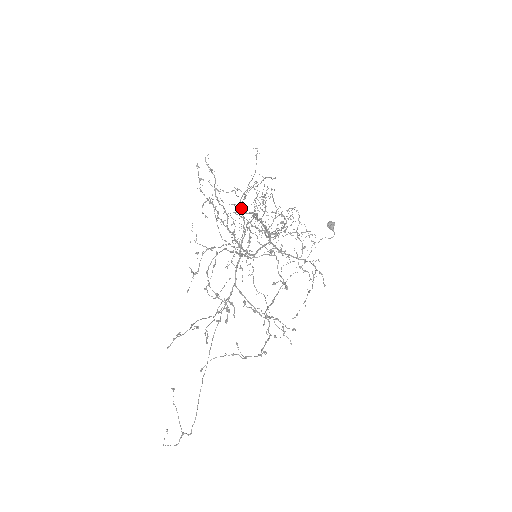
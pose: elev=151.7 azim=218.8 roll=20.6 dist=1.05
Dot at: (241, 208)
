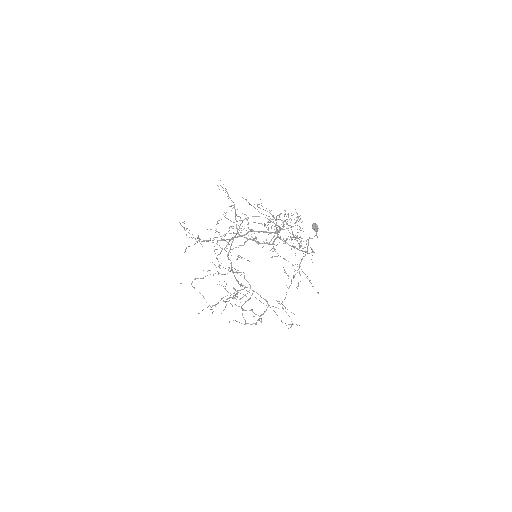
Dot at: (221, 236)
